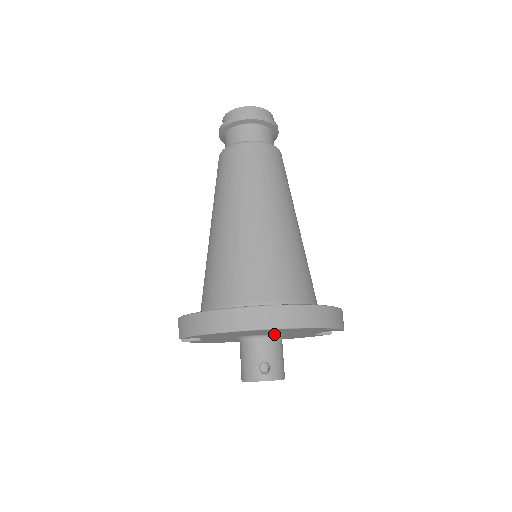
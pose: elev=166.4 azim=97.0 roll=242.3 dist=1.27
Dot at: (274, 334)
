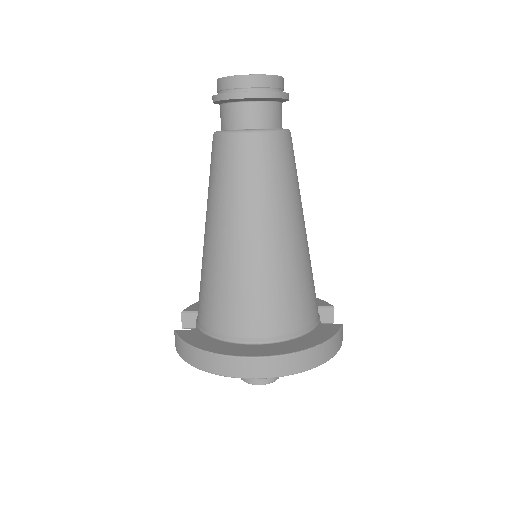
Dot at: occluded
